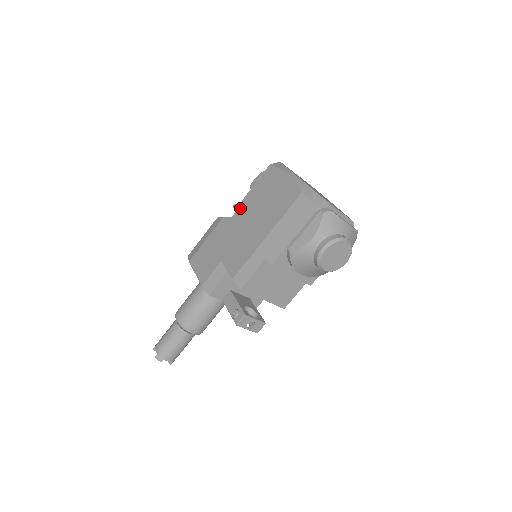
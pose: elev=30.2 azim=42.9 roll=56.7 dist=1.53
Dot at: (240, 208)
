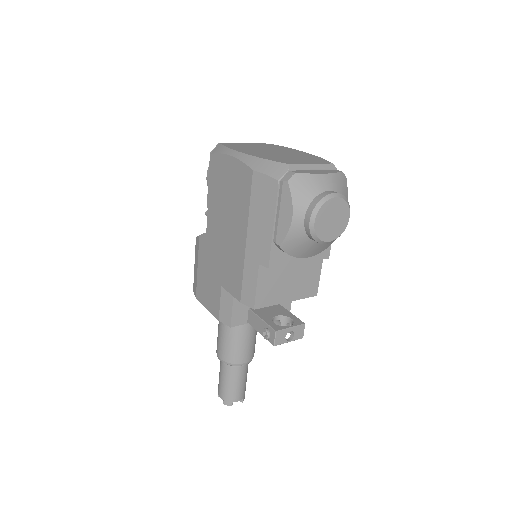
Dot at: (208, 218)
